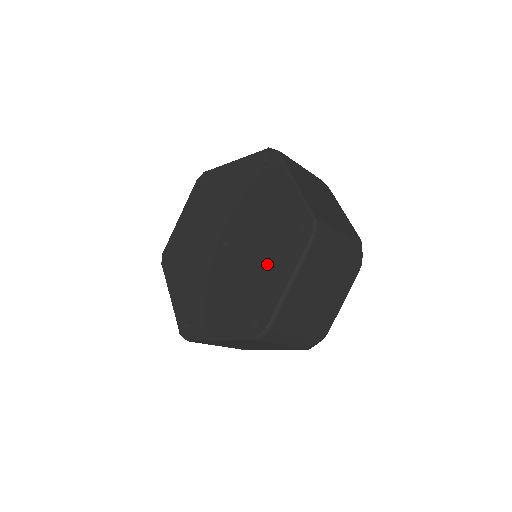
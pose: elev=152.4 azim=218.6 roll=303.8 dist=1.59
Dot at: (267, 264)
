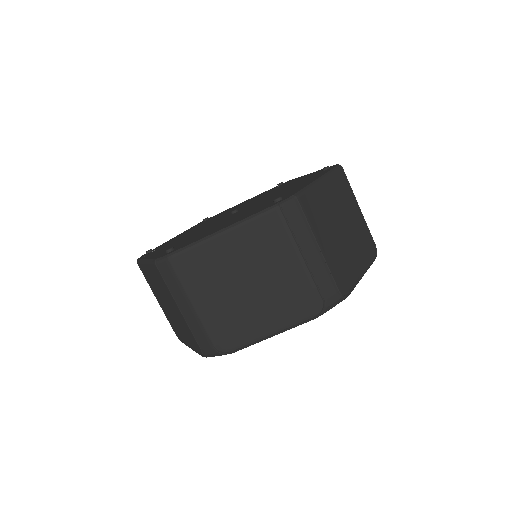
Dot at: (289, 189)
